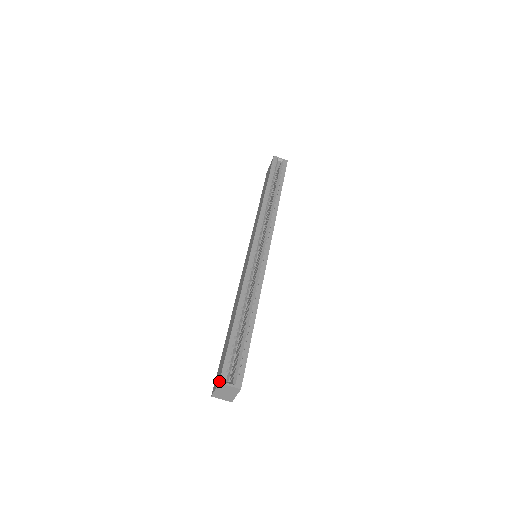
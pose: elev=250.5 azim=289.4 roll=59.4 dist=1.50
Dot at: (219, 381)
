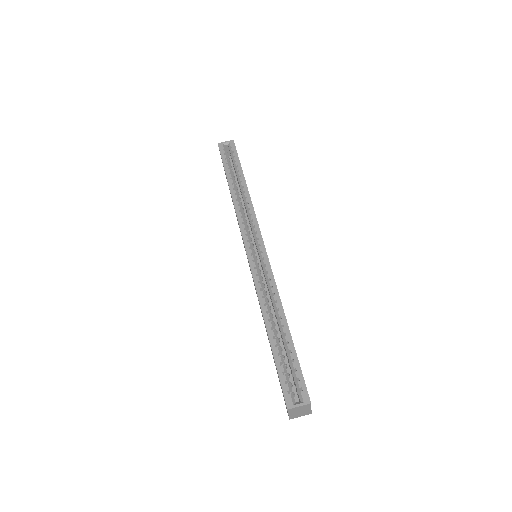
Dot at: occluded
